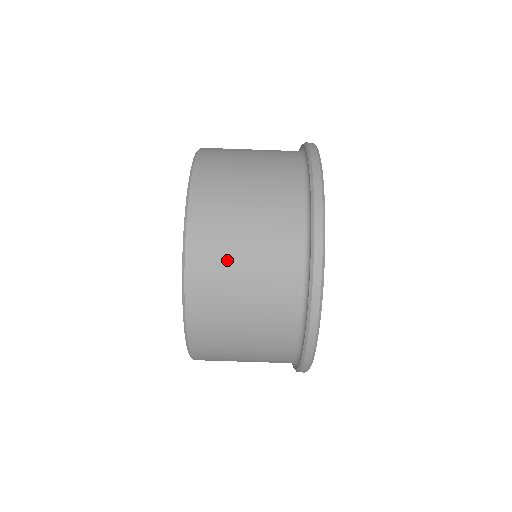
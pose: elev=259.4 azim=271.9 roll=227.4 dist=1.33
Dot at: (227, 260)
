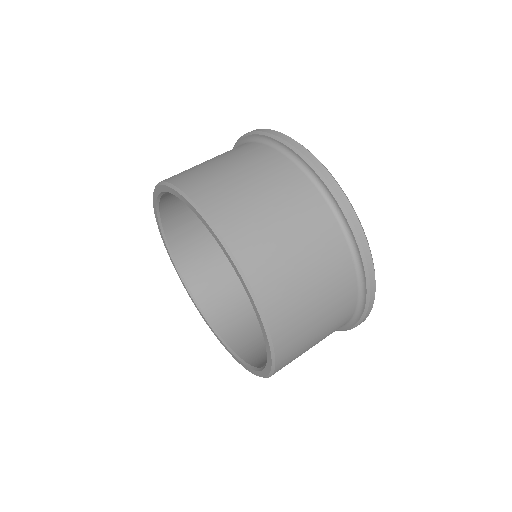
Dot at: (220, 178)
